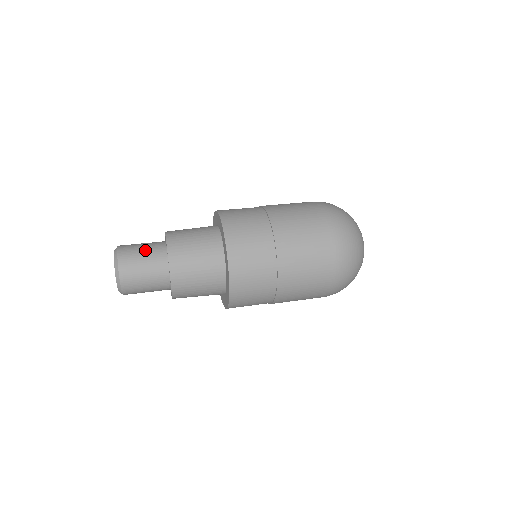
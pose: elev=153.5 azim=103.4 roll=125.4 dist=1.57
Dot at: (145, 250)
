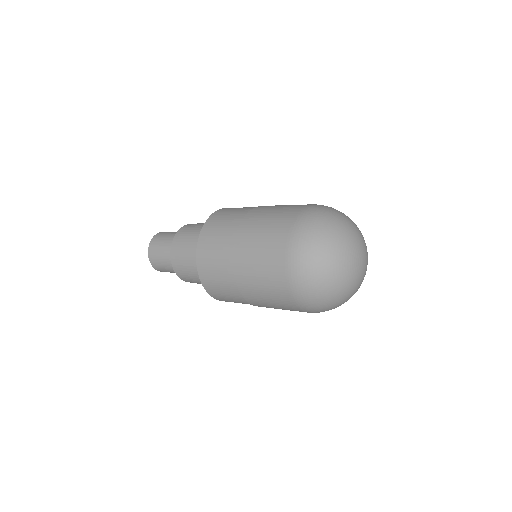
Dot at: occluded
